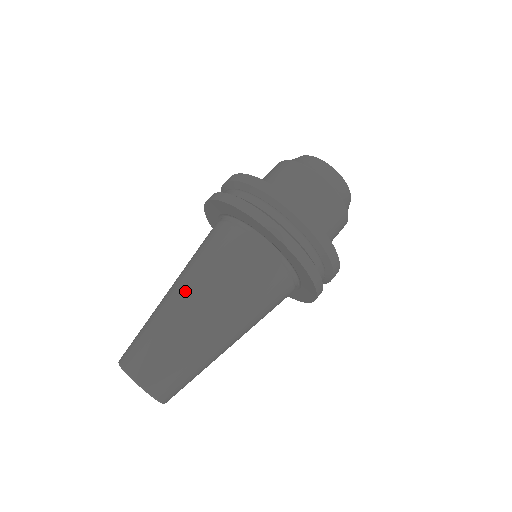
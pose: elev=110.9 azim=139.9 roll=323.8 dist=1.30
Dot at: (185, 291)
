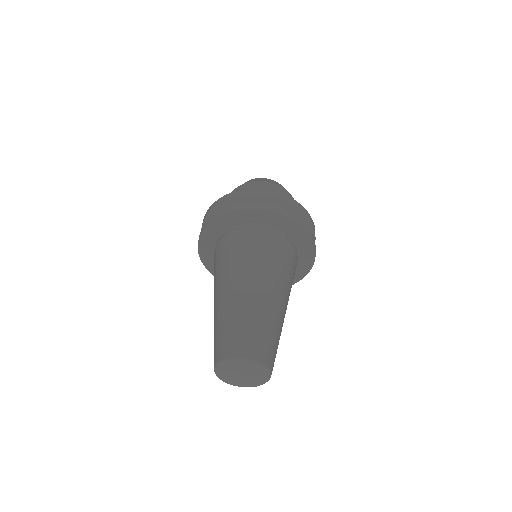
Dot at: (238, 282)
